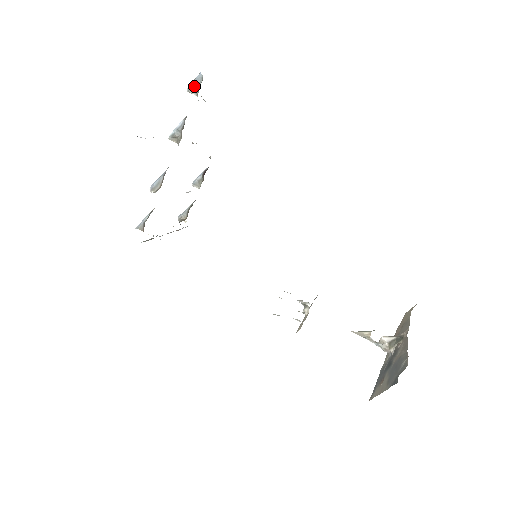
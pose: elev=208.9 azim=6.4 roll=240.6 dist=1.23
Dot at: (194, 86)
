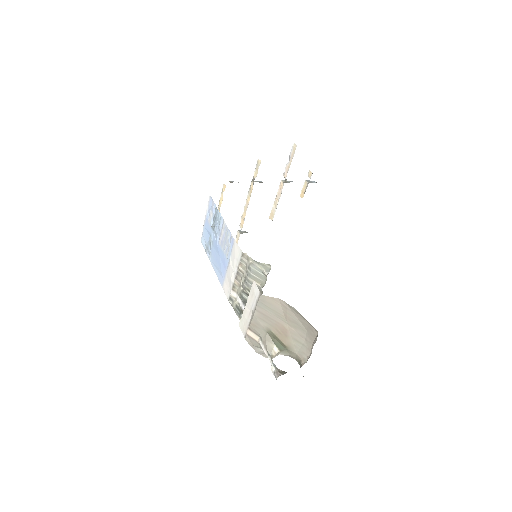
Dot at: (310, 181)
